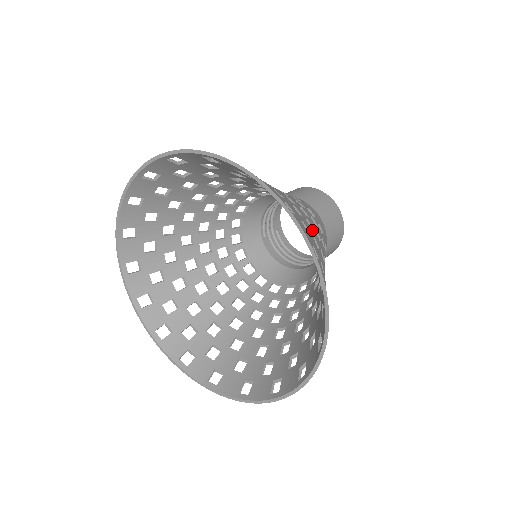
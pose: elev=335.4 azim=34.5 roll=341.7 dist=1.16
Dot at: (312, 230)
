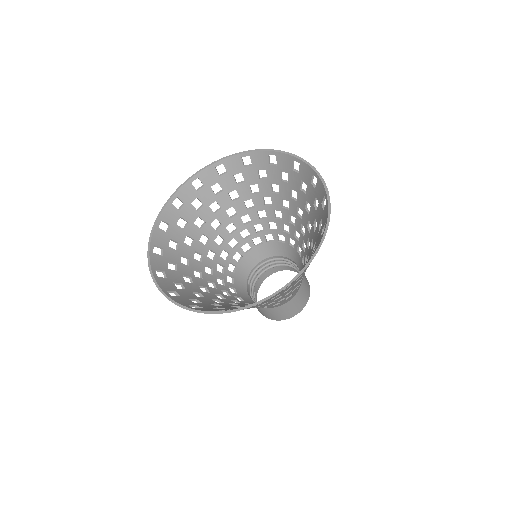
Dot at: (310, 233)
